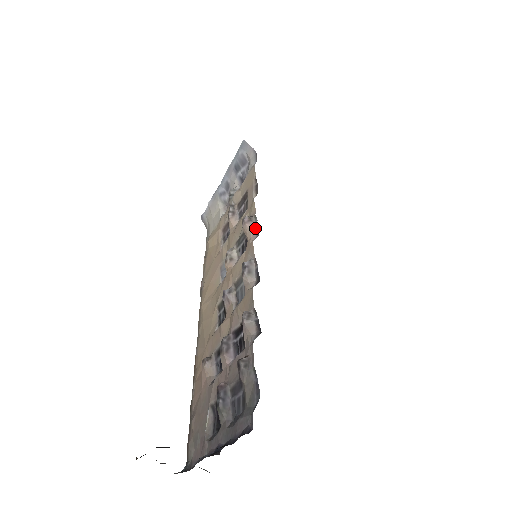
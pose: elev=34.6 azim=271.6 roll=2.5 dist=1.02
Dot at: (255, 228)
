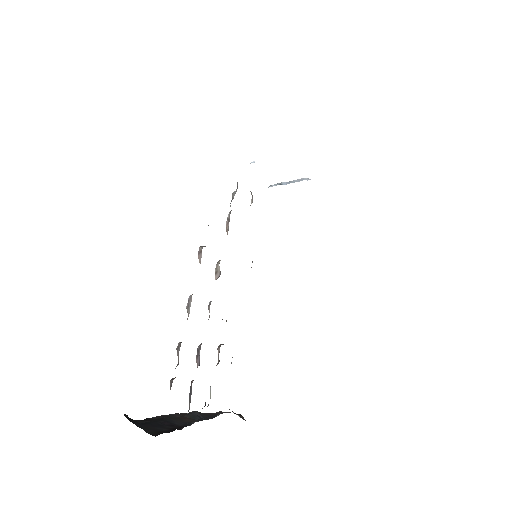
Dot at: (200, 261)
